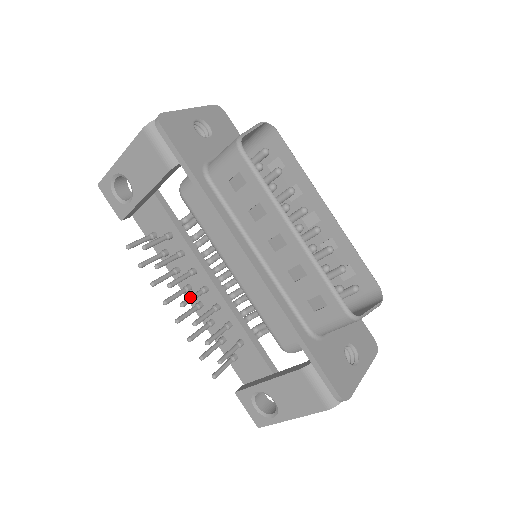
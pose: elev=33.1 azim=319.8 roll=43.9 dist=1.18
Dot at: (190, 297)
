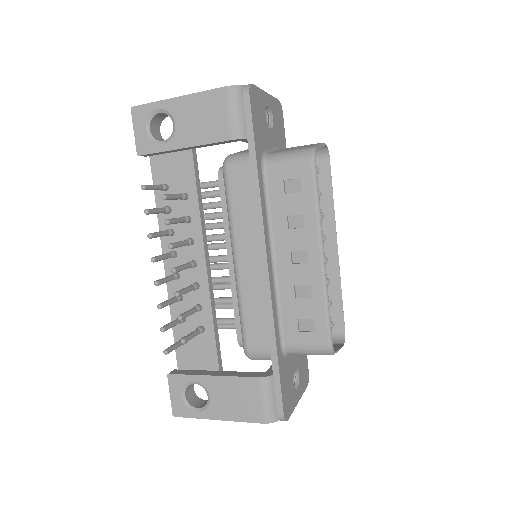
Dot at: (182, 266)
